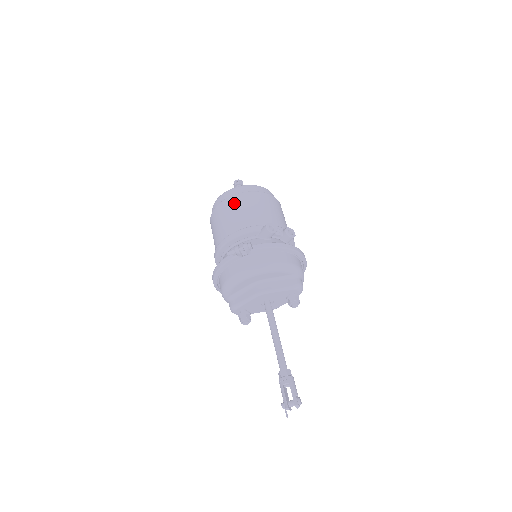
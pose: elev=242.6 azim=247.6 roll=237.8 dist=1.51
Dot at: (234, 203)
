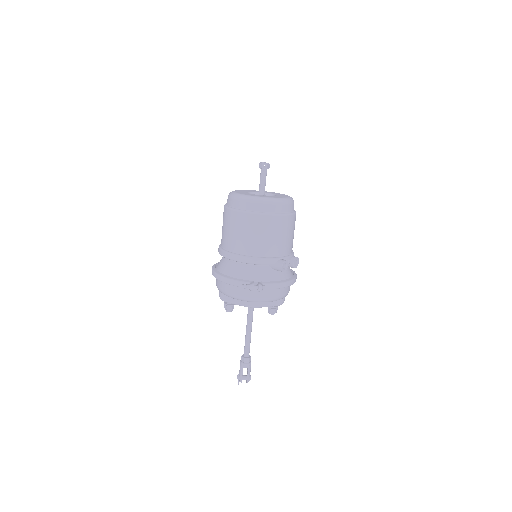
Dot at: (261, 224)
